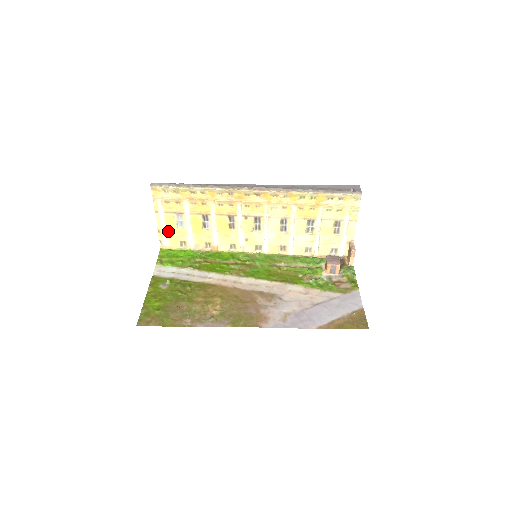
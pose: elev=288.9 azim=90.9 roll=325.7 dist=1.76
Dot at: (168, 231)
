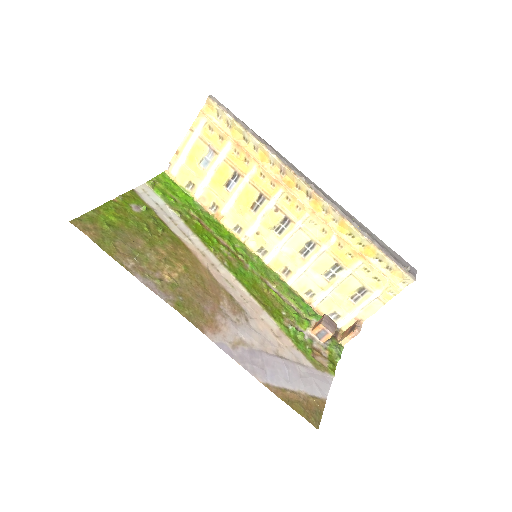
Dot at: (187, 160)
